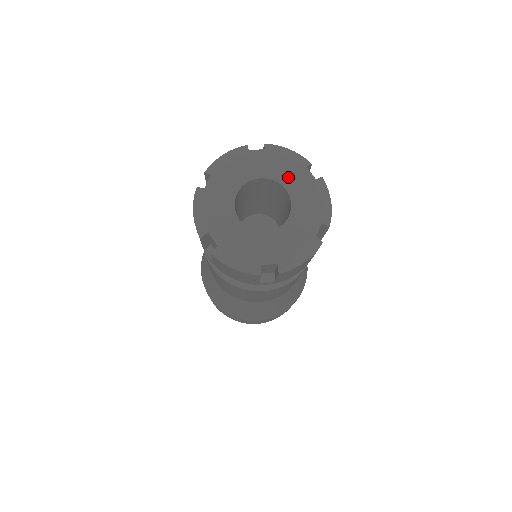
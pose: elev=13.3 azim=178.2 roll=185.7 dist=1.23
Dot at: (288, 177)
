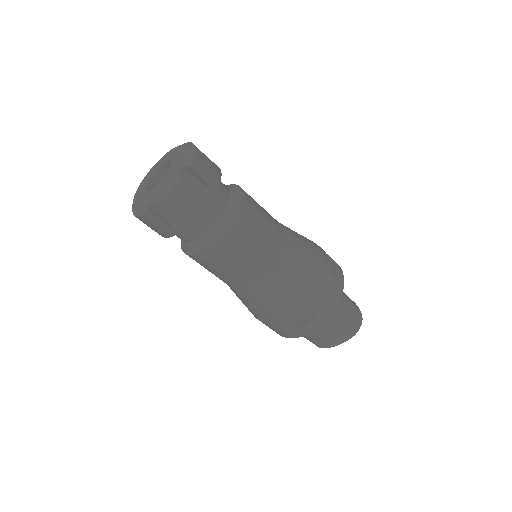
Dot at: (159, 164)
